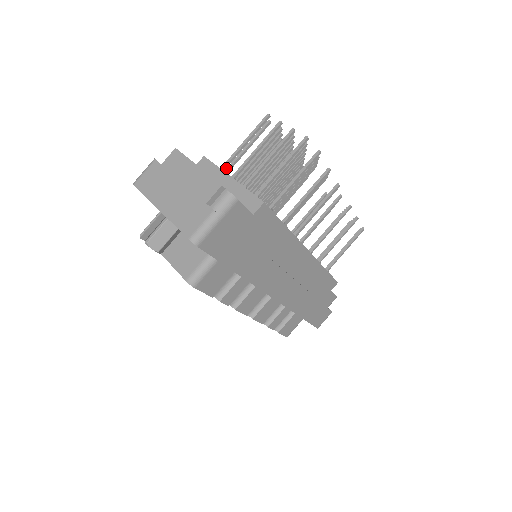
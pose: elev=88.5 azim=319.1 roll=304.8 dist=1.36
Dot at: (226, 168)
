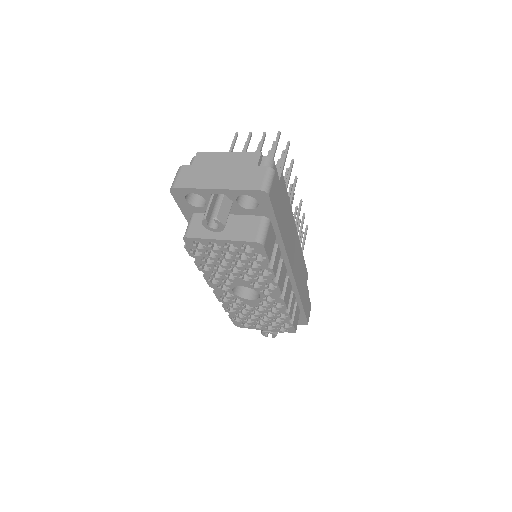
Dot at: occluded
